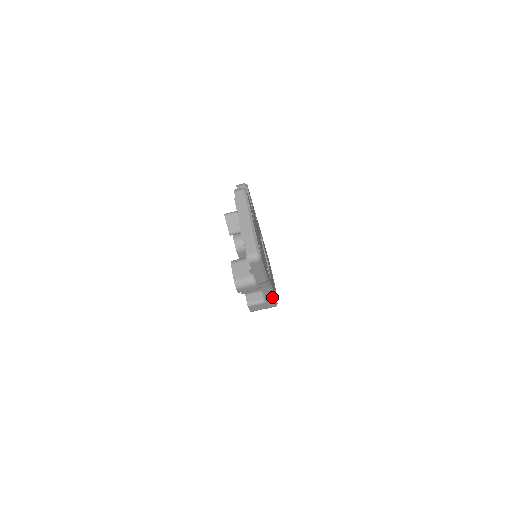
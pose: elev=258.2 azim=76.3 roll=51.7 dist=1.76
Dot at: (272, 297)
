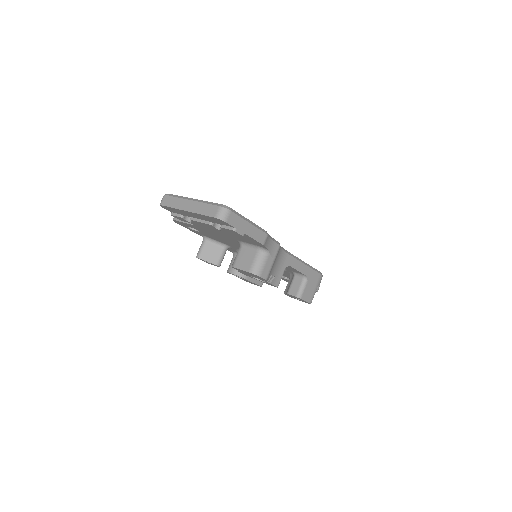
Dot at: (305, 266)
